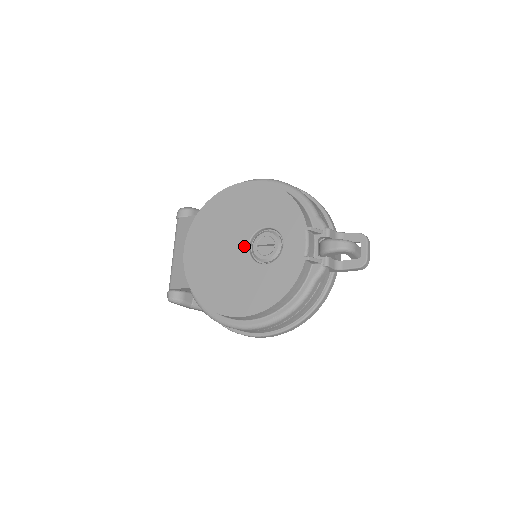
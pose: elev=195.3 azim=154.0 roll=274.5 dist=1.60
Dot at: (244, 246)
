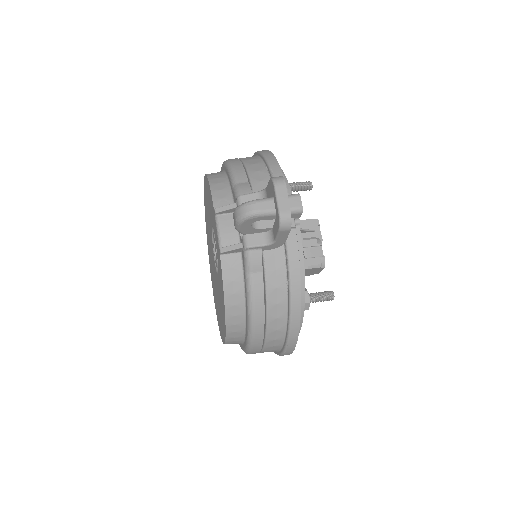
Dot at: (213, 258)
